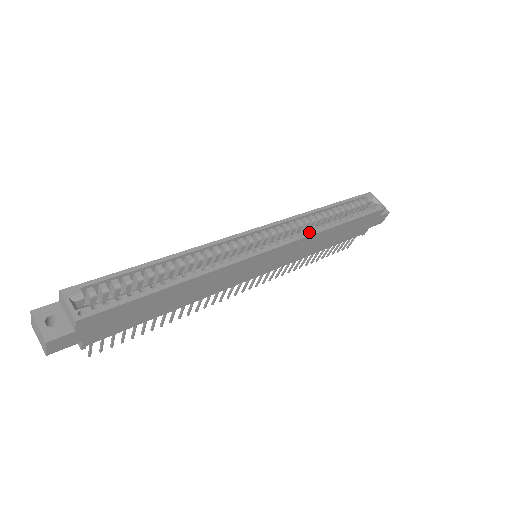
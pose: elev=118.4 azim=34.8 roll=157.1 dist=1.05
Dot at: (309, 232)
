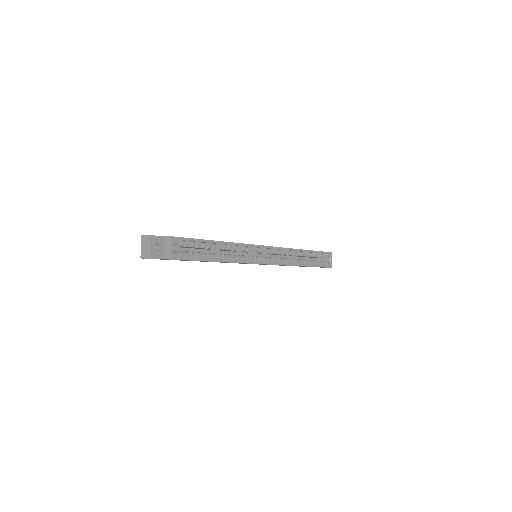
Dot at: (289, 262)
